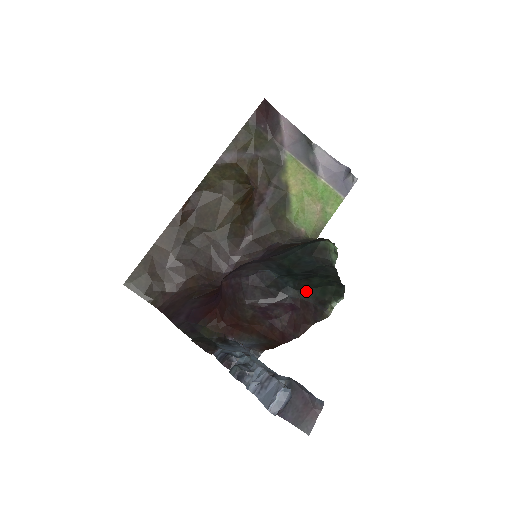
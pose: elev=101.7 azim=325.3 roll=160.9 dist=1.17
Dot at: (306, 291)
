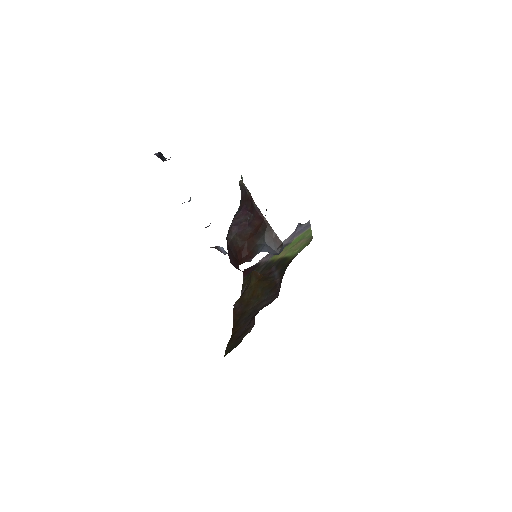
Dot at: occluded
